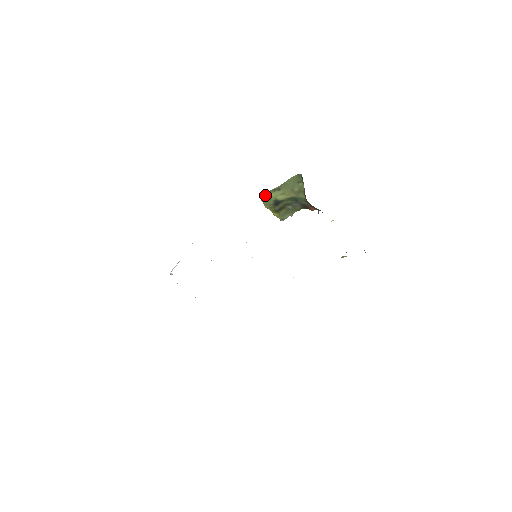
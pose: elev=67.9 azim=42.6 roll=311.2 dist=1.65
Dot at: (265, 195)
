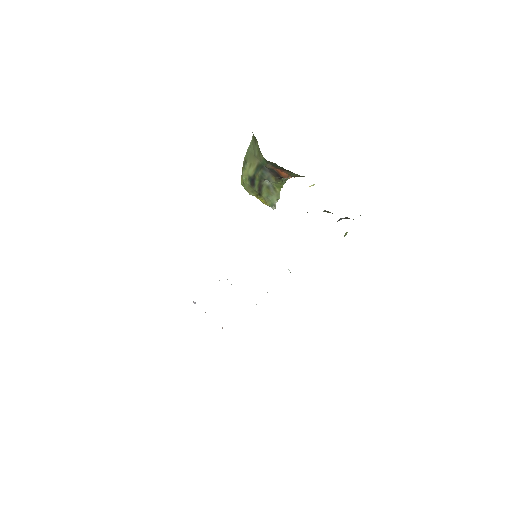
Dot at: (241, 177)
